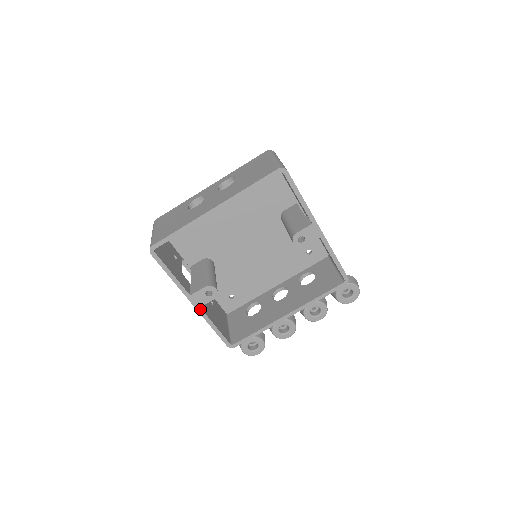
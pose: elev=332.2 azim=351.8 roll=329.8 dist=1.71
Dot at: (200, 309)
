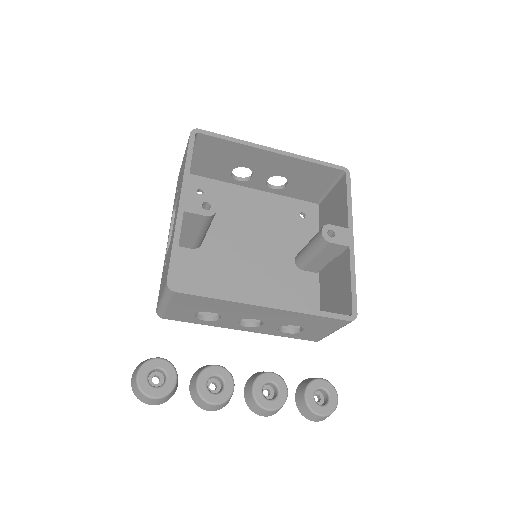
Dot at: (182, 213)
